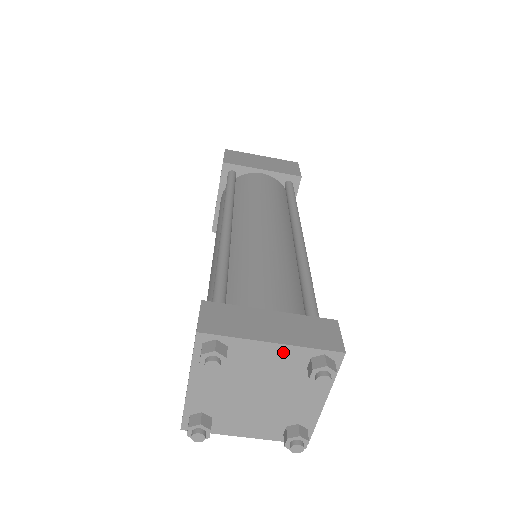
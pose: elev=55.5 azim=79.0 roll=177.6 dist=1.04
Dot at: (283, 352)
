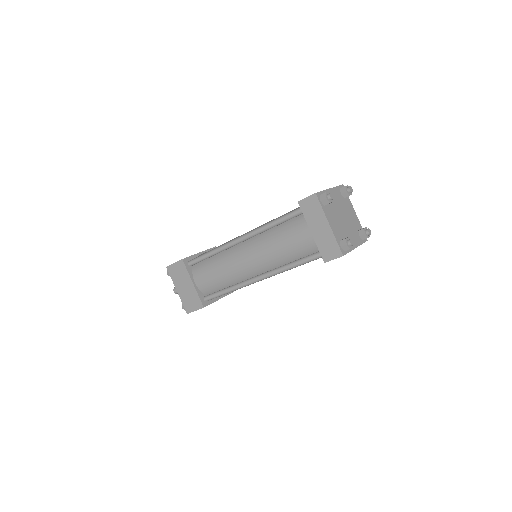
Dot at: (356, 218)
